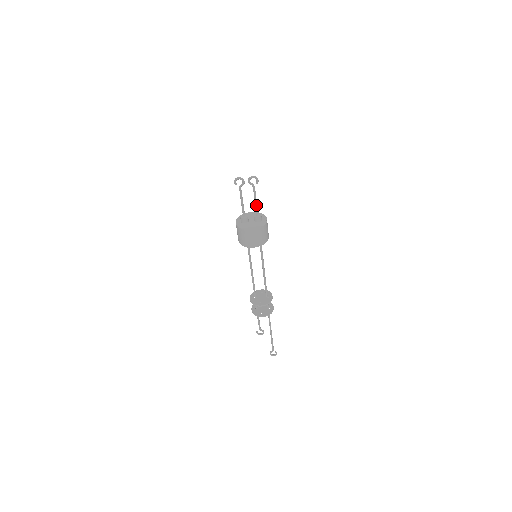
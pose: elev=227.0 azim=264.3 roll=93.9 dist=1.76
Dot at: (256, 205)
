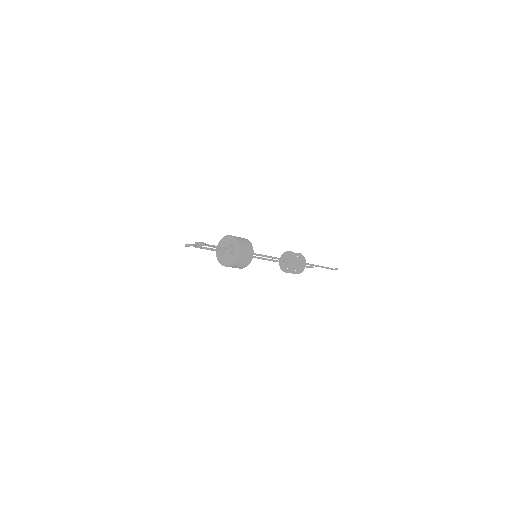
Dot at: (220, 248)
